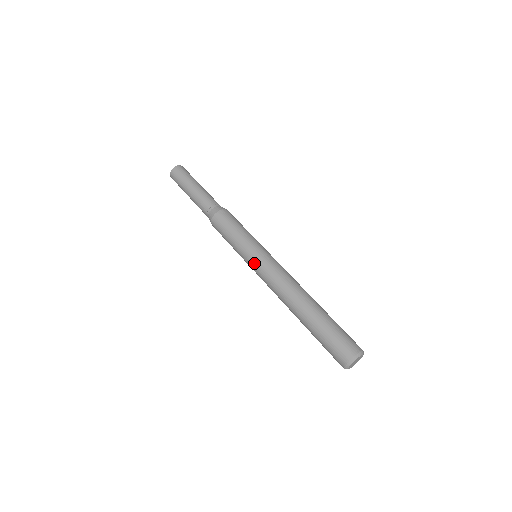
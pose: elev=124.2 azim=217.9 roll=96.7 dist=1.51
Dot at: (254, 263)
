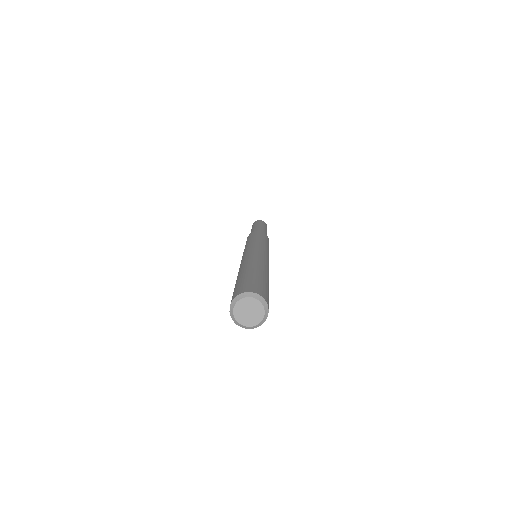
Dot at: occluded
